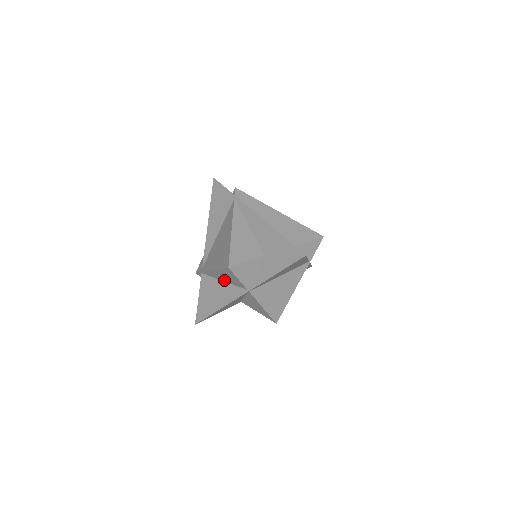
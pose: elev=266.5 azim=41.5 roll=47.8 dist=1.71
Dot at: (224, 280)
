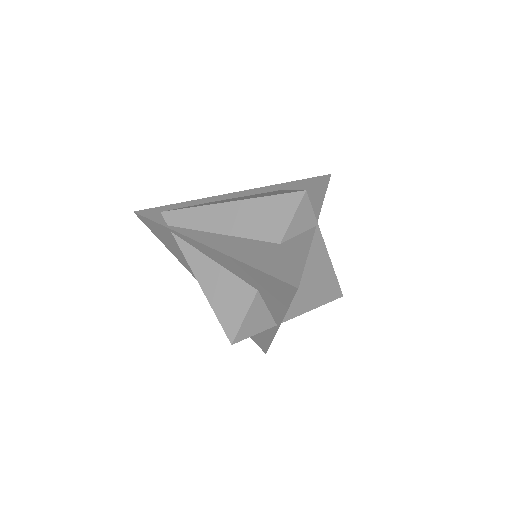
Dot at: occluded
